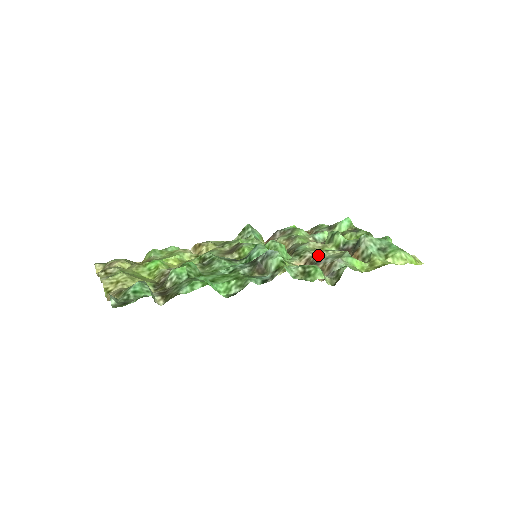
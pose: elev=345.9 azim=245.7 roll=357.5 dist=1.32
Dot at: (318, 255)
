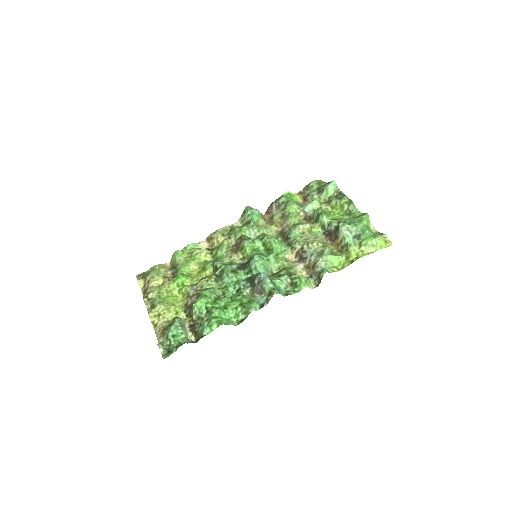
Dot at: (305, 248)
